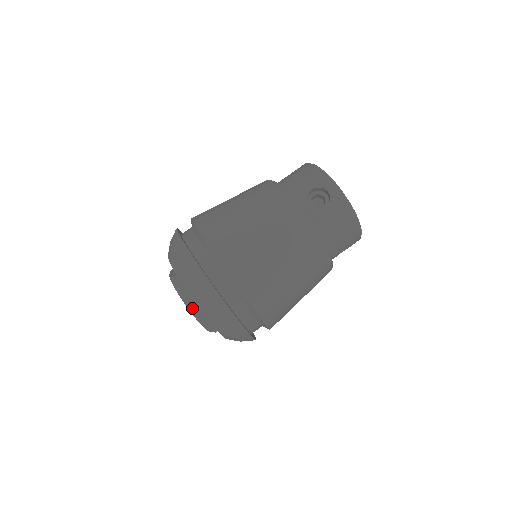
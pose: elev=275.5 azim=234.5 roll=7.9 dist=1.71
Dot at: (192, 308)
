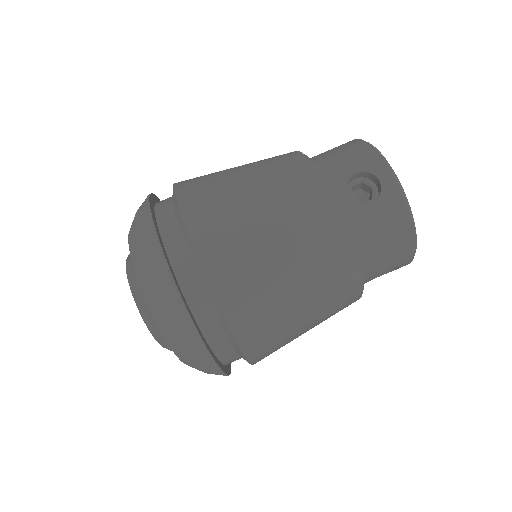
Dot at: (144, 310)
